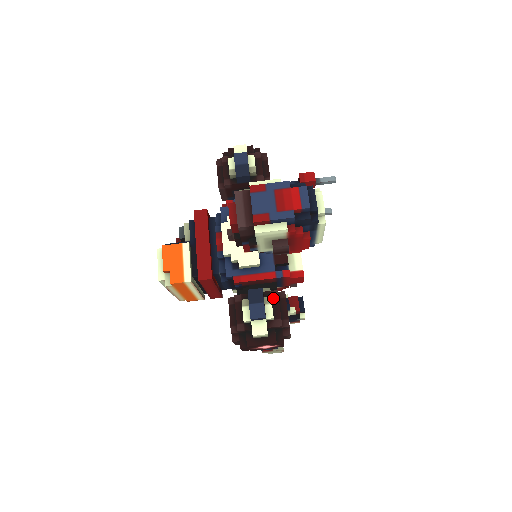
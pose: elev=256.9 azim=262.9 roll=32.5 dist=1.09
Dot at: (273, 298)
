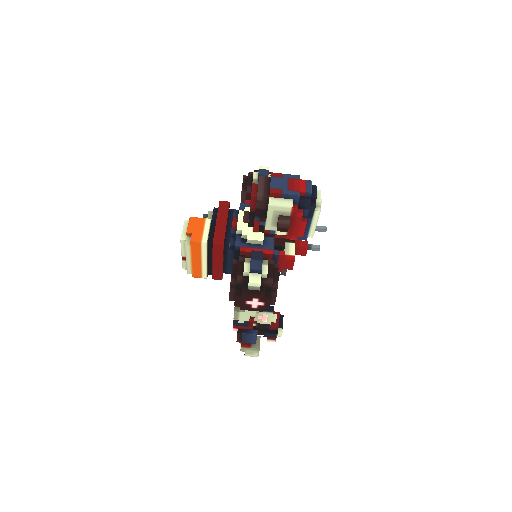
Dot at: (269, 264)
